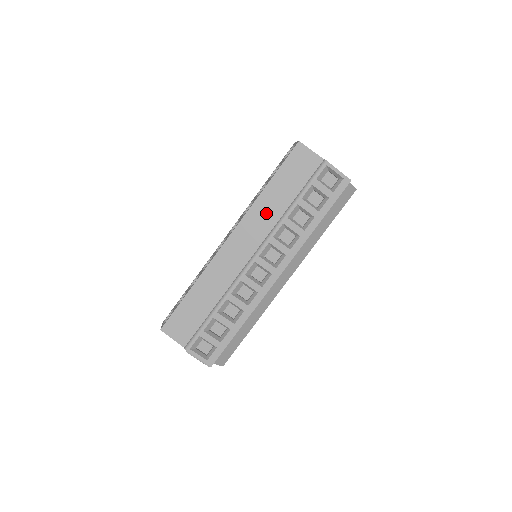
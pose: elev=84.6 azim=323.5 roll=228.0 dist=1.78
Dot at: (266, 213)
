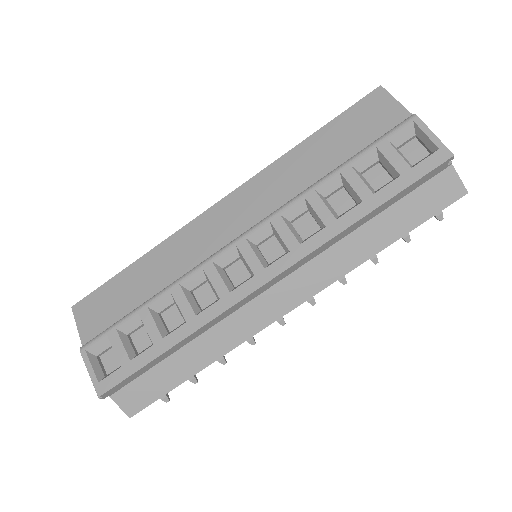
Dot at: (287, 179)
